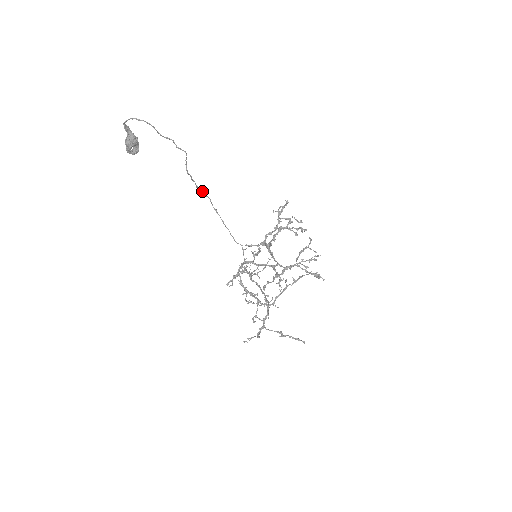
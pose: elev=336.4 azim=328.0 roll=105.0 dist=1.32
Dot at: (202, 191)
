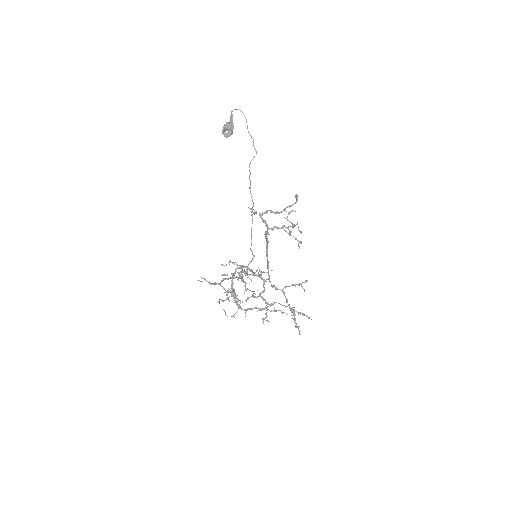
Dot at: occluded
